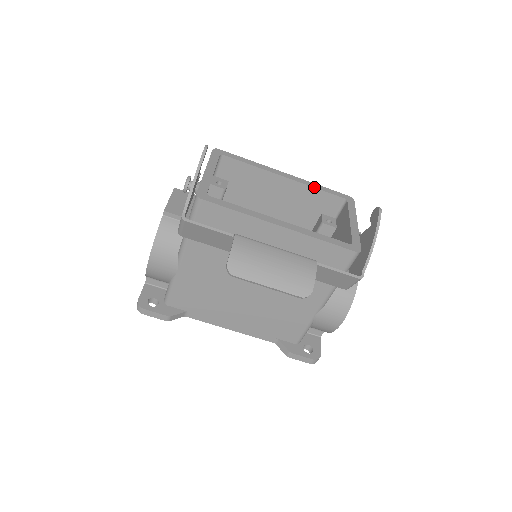
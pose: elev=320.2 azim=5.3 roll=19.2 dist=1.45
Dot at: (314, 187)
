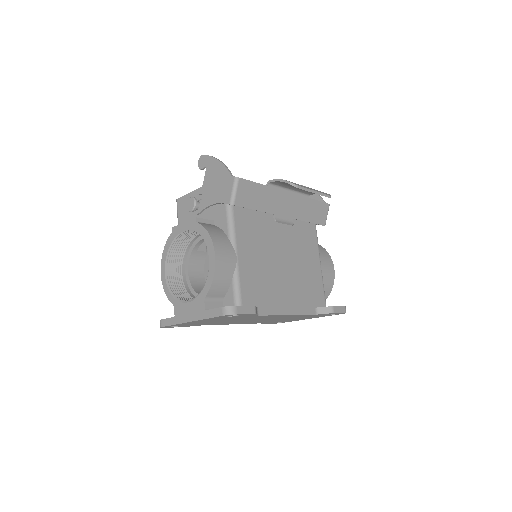
Dot at: occluded
